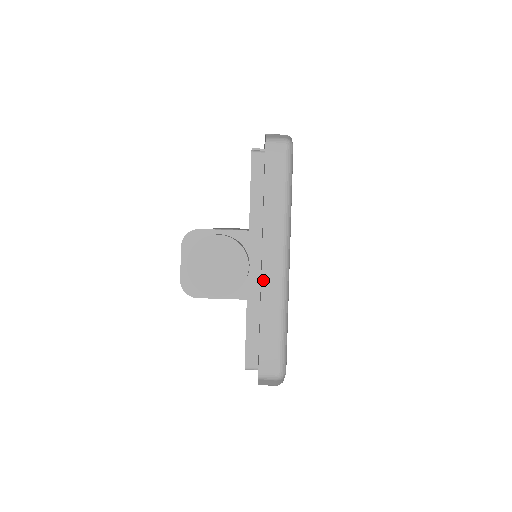
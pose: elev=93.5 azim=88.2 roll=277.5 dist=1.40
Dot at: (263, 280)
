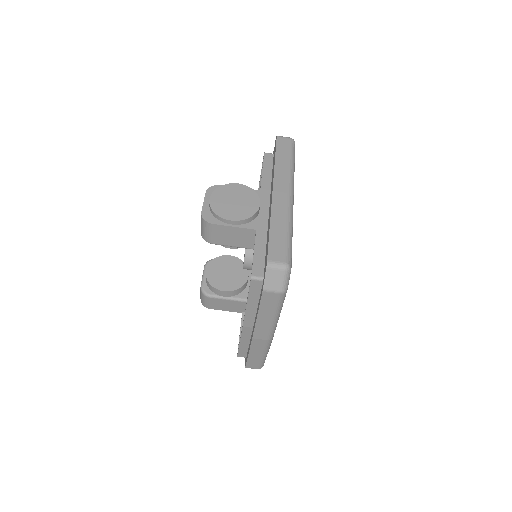
Dot at: (273, 202)
